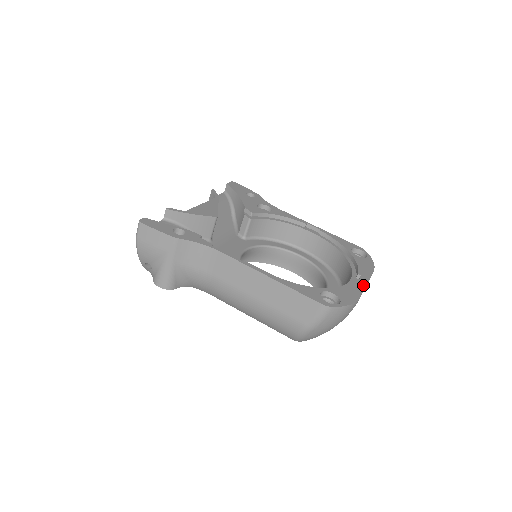
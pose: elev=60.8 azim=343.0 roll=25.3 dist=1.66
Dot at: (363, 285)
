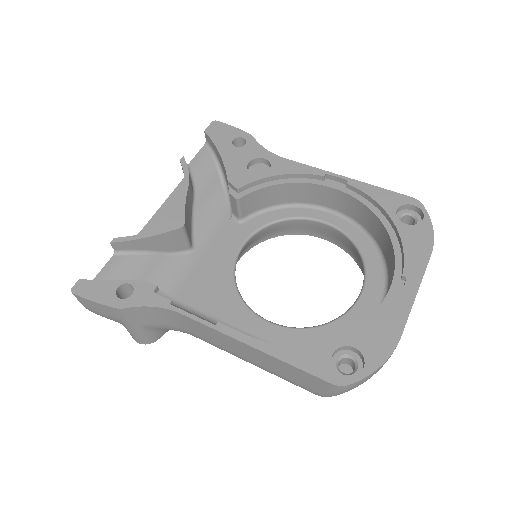
Dot at: (408, 303)
